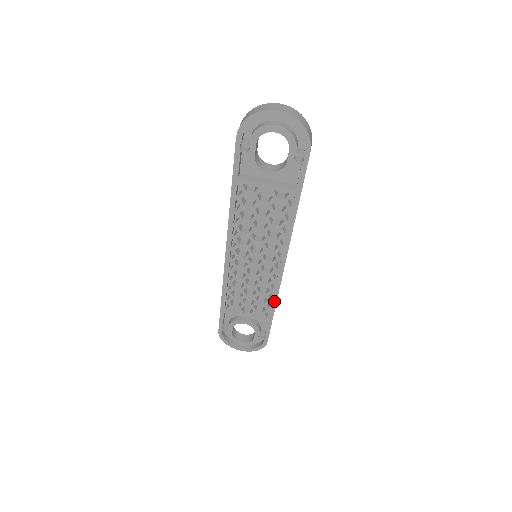
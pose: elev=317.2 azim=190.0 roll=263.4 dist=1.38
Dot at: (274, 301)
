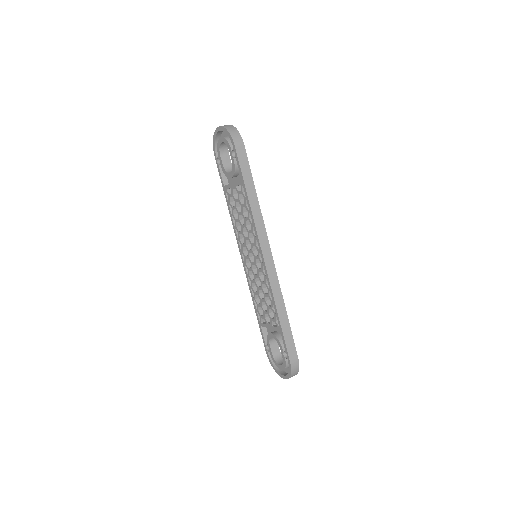
Dot at: (274, 302)
